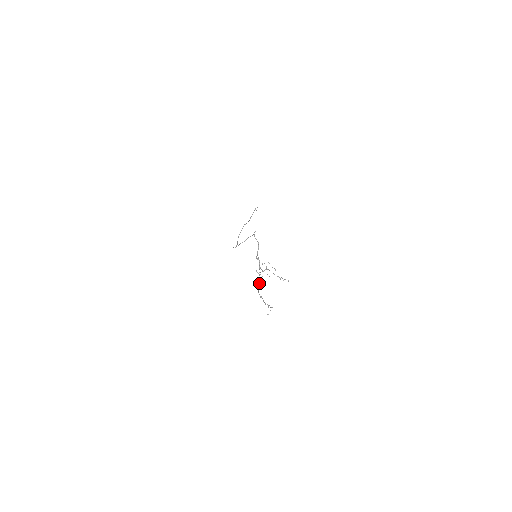
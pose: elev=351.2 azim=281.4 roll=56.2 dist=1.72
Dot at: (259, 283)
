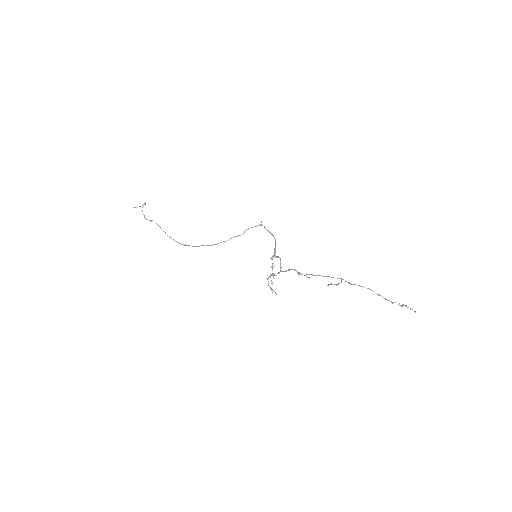
Dot at: (346, 281)
